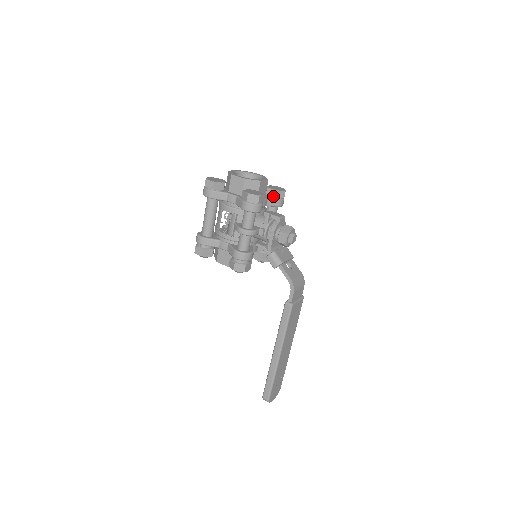
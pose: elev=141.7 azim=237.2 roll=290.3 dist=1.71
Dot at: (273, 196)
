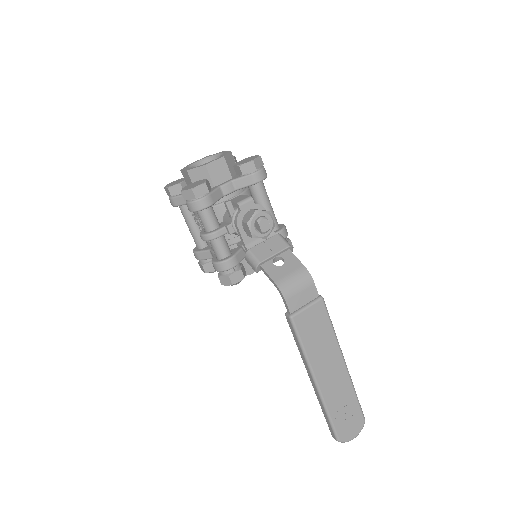
Dot at: (240, 174)
